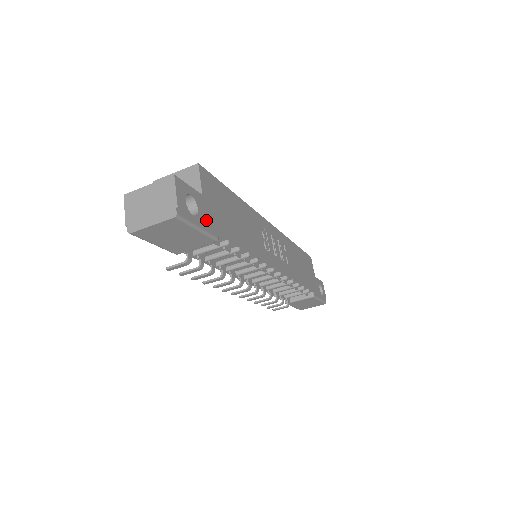
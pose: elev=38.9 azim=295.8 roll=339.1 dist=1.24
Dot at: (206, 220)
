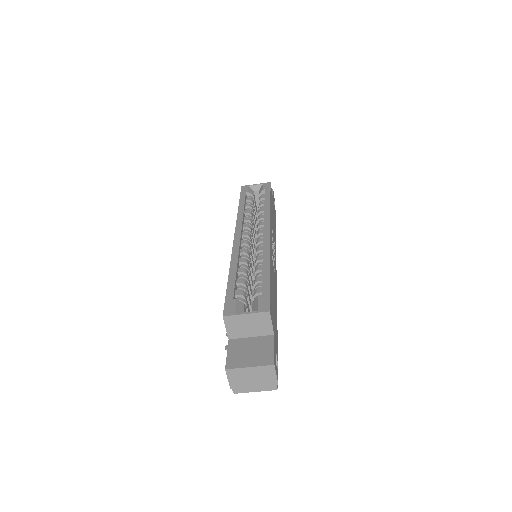
Dot at: (277, 350)
